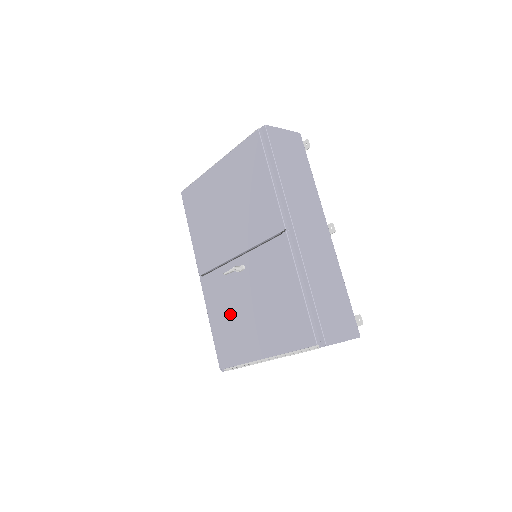
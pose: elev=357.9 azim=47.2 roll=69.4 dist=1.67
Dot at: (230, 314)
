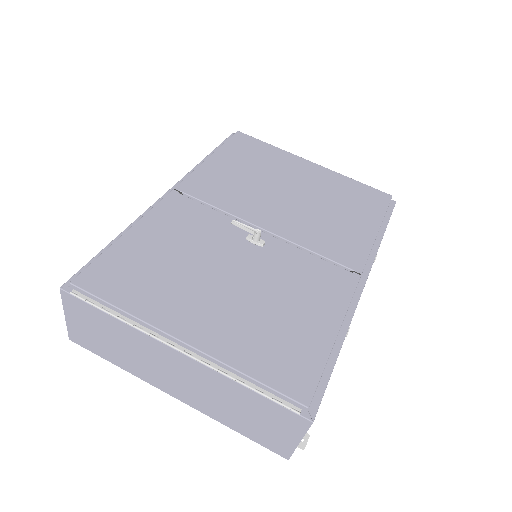
Dot at: (181, 255)
